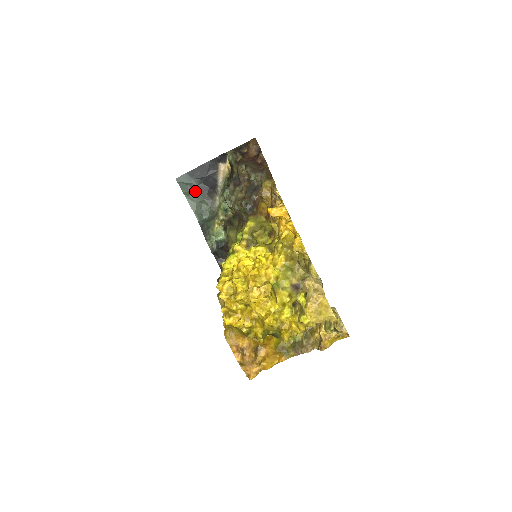
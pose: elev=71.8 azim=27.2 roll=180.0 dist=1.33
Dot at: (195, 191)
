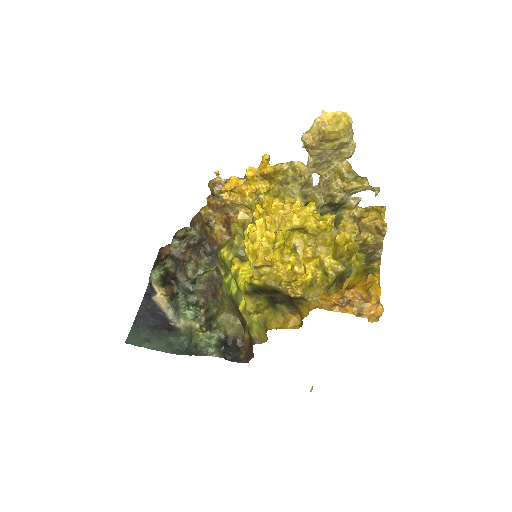
Dot at: (153, 337)
